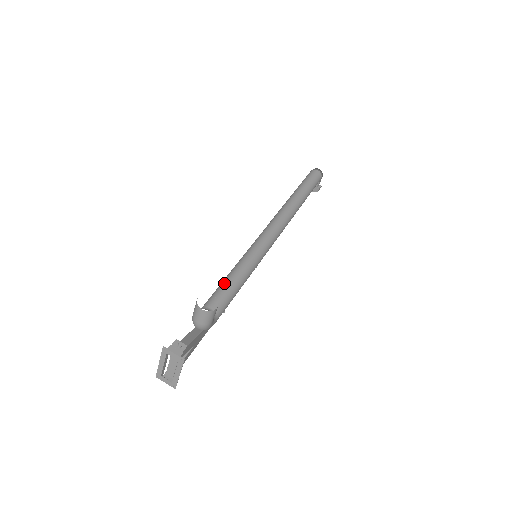
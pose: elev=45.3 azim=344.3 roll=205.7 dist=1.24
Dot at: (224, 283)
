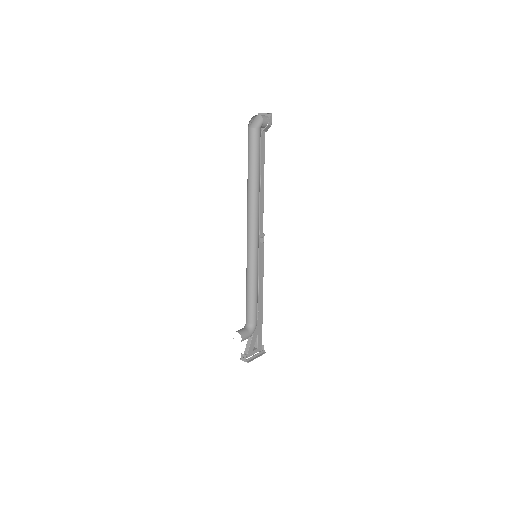
Dot at: (246, 301)
